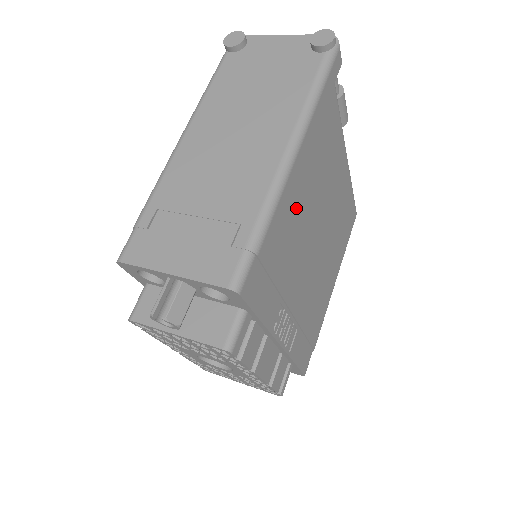
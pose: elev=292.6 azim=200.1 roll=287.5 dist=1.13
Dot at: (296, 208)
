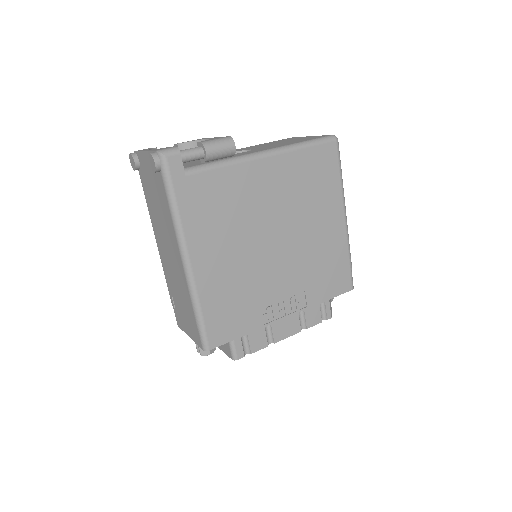
Dot at: (221, 271)
